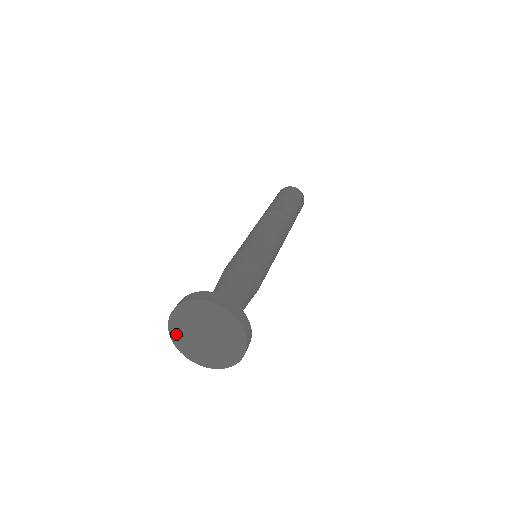
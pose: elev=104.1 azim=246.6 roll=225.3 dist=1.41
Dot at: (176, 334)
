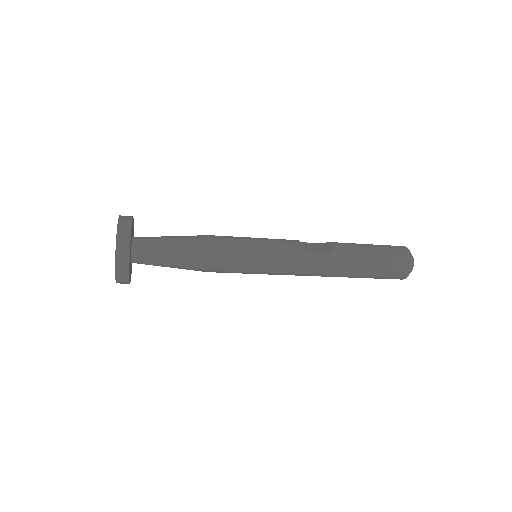
Dot at: occluded
